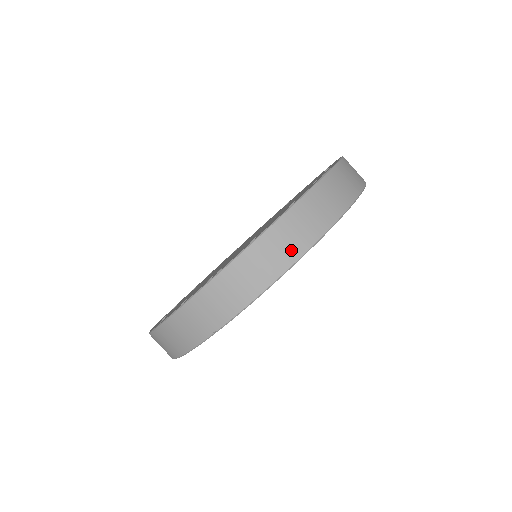
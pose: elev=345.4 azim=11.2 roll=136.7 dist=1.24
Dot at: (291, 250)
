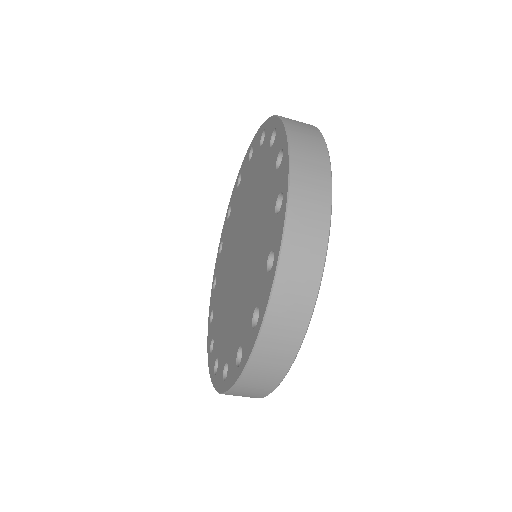
Dot at: (297, 323)
